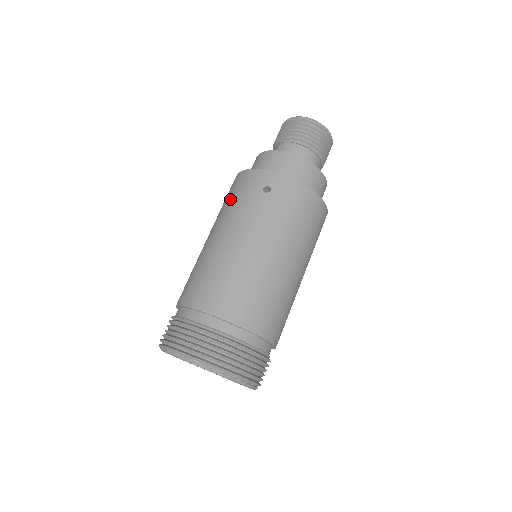
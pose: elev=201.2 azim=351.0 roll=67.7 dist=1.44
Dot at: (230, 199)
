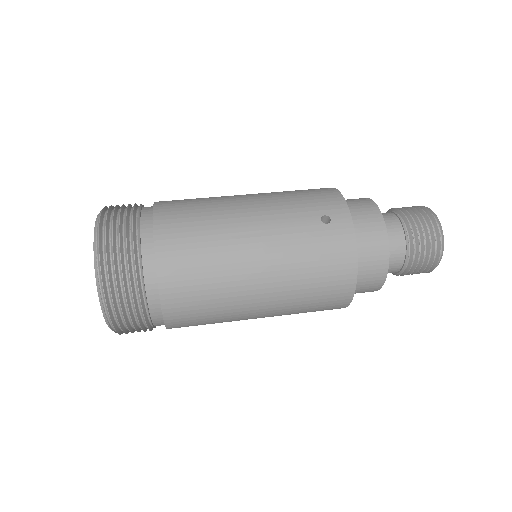
Dot at: (296, 192)
